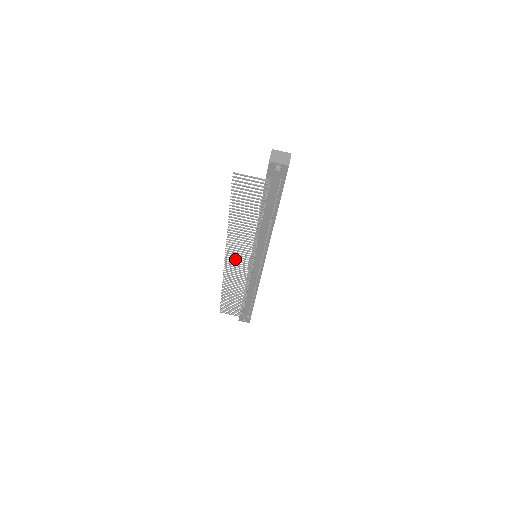
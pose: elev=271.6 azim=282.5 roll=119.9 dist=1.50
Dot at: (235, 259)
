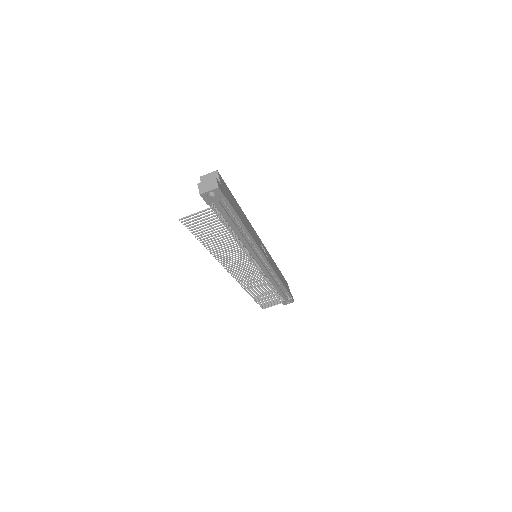
Dot at: occluded
